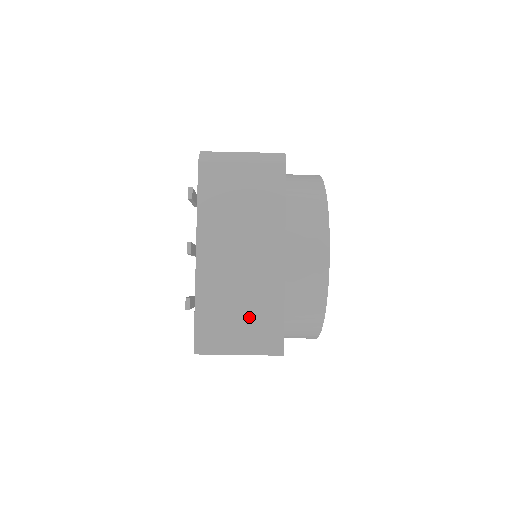
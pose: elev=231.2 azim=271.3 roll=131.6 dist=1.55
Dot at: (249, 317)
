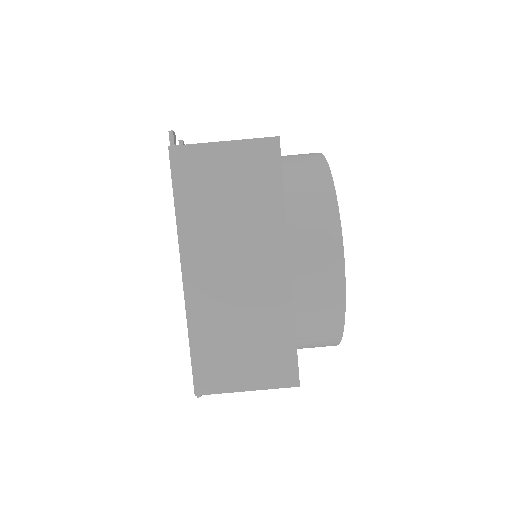
Dot at: occluded
